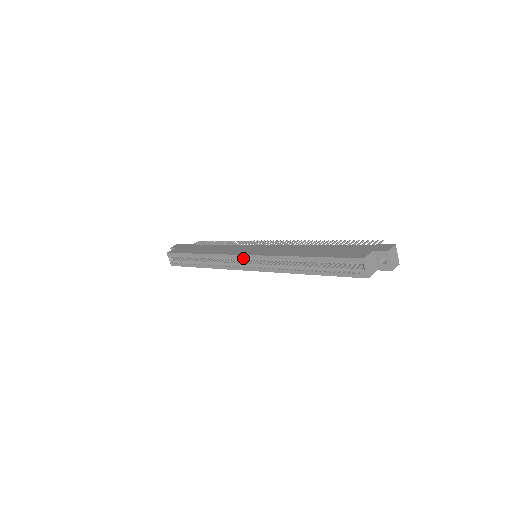
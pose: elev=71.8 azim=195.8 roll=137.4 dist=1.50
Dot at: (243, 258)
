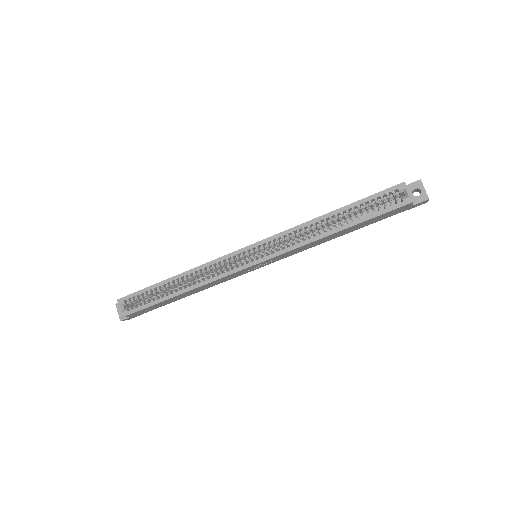
Dot at: (246, 251)
